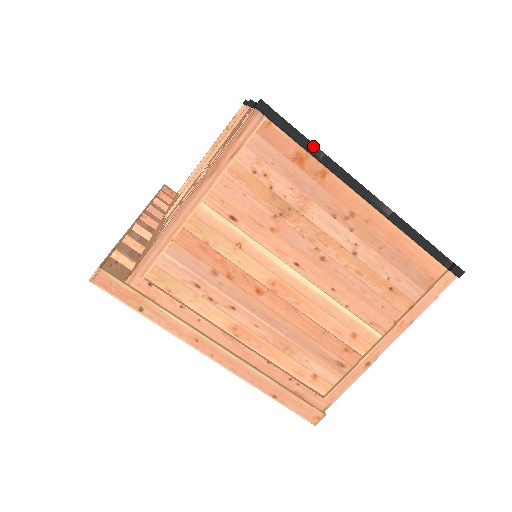
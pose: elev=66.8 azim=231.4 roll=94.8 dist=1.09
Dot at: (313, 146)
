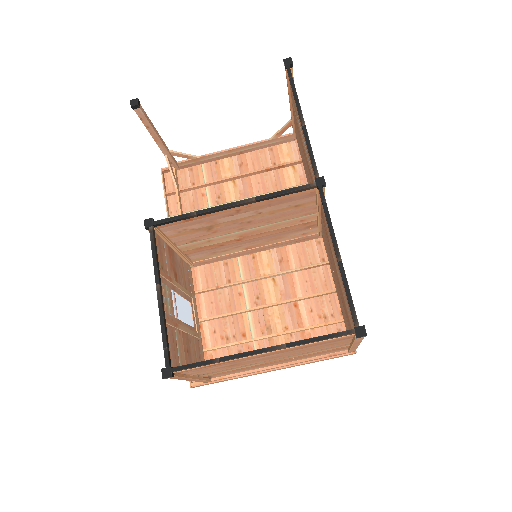
Dot at: (209, 364)
